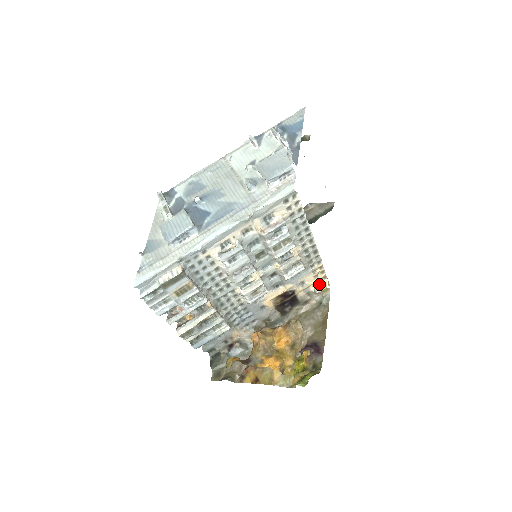
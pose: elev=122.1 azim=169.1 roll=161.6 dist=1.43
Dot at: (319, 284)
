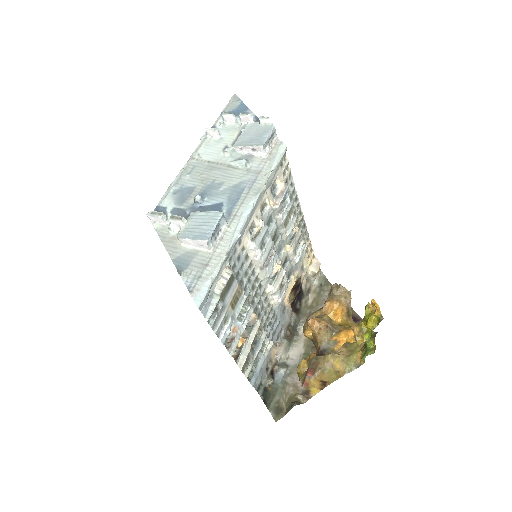
Dot at: (312, 265)
